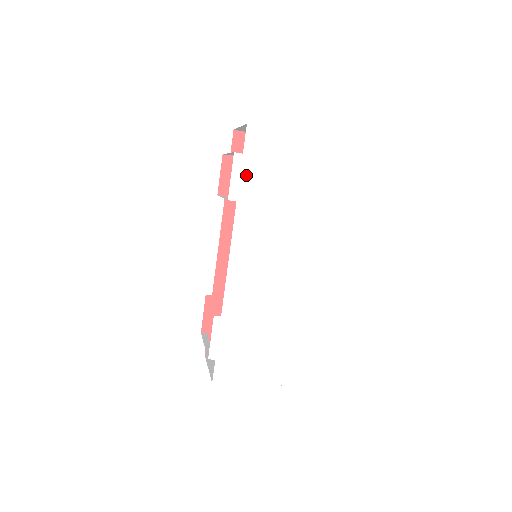
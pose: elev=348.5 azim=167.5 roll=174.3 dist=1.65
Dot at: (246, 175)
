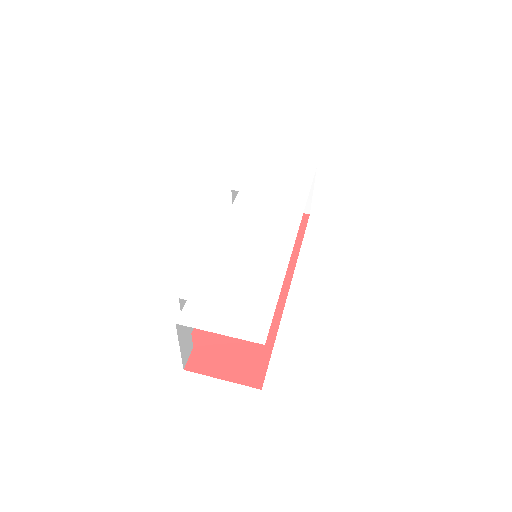
Dot at: (250, 179)
